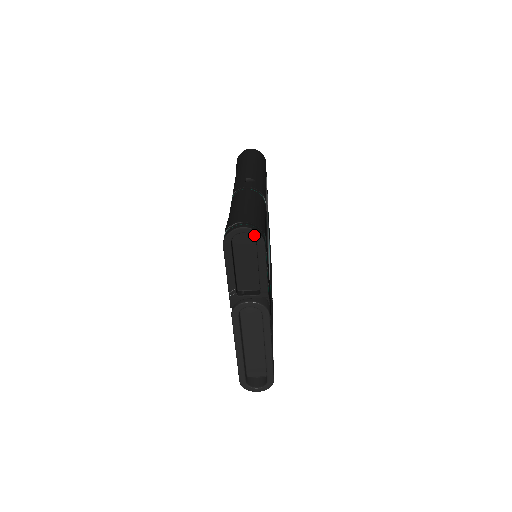
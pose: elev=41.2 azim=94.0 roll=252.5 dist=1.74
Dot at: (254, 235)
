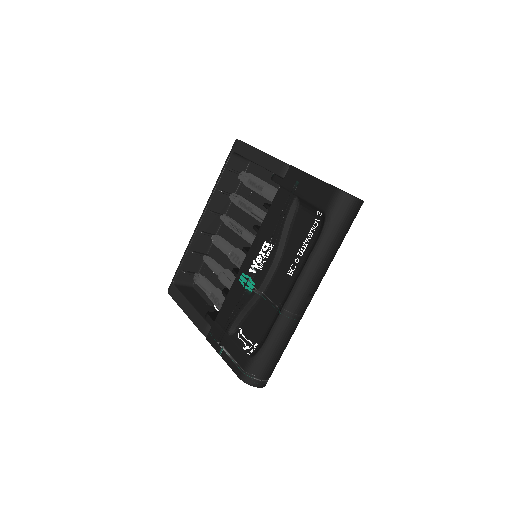
Dot at: occluded
